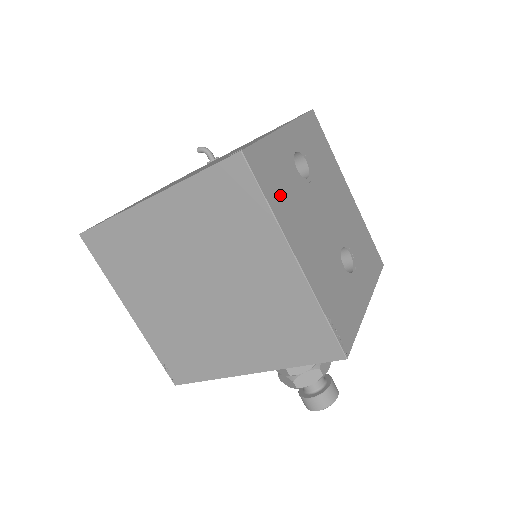
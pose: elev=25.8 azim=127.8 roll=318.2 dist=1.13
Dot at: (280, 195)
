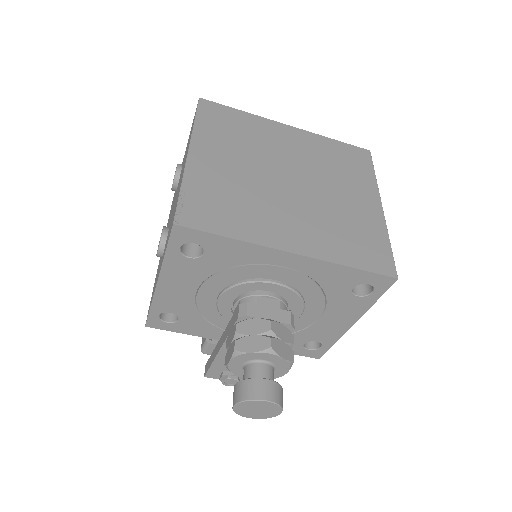
Dot at: occluded
